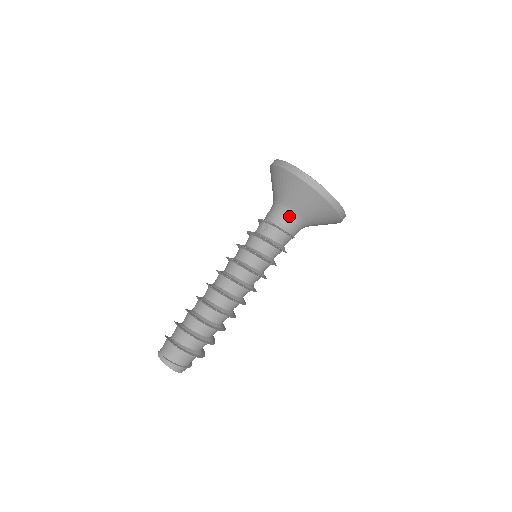
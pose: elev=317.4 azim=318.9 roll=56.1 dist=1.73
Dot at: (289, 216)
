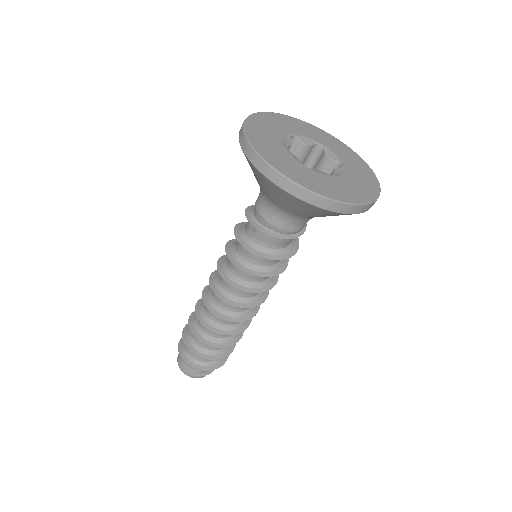
Dot at: (281, 216)
